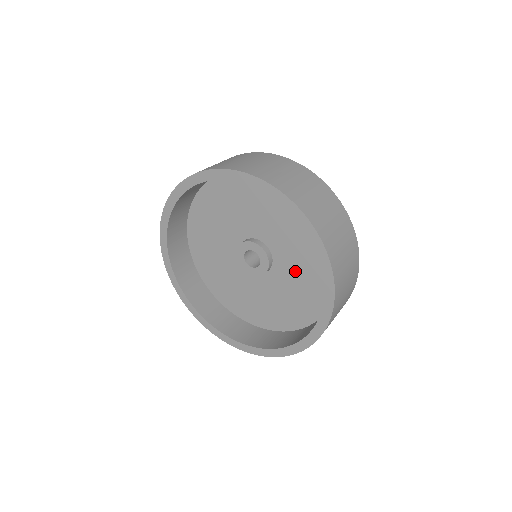
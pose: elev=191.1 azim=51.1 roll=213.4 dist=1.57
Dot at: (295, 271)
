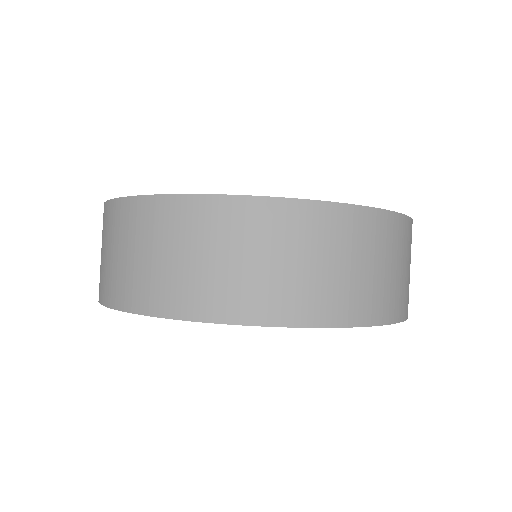
Dot at: occluded
